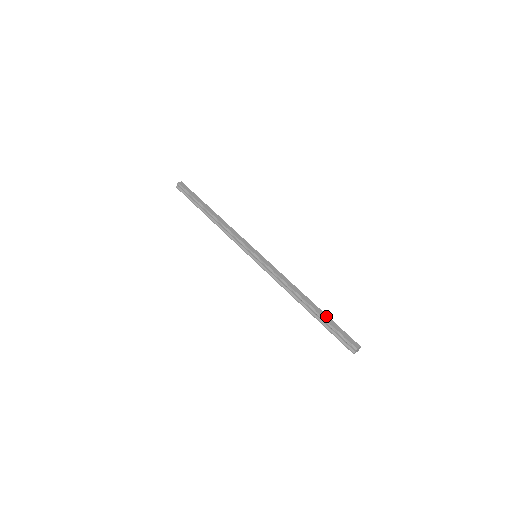
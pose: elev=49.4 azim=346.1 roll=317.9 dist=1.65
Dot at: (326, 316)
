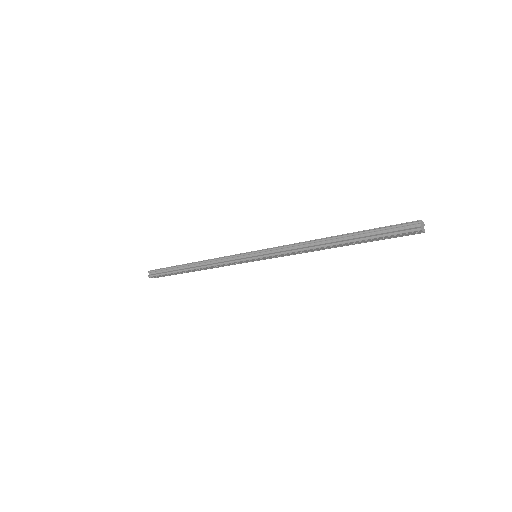
Dot at: occluded
